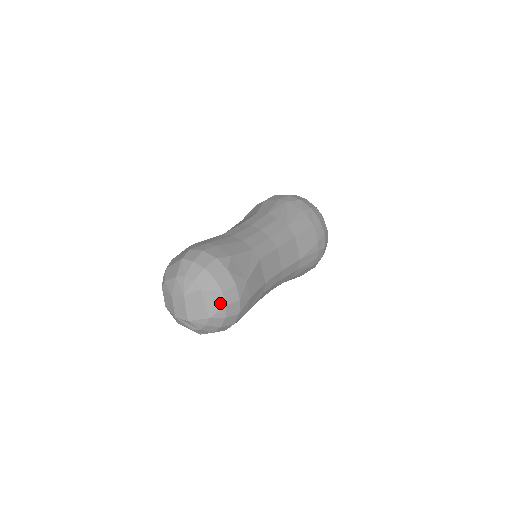
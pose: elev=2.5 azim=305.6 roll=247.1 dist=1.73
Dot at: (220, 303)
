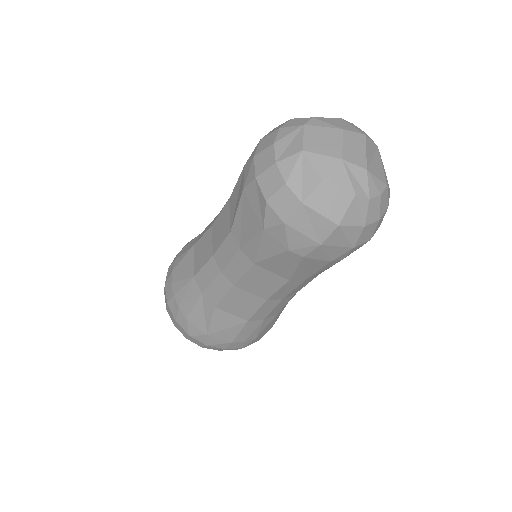
Dot at: (387, 182)
